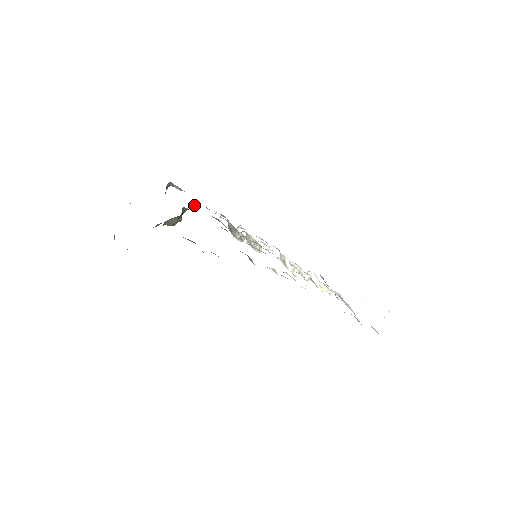
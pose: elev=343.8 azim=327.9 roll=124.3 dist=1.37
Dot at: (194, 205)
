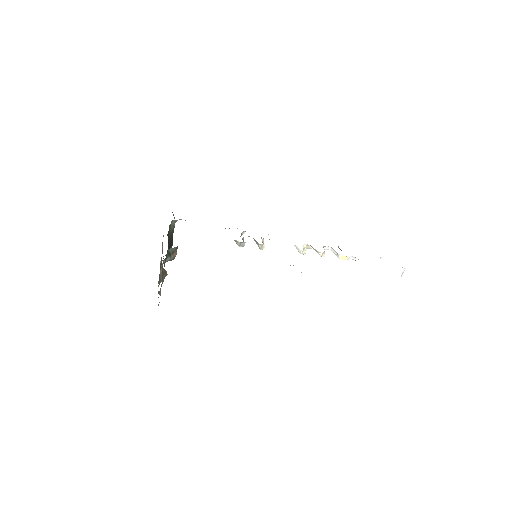
Dot at: occluded
